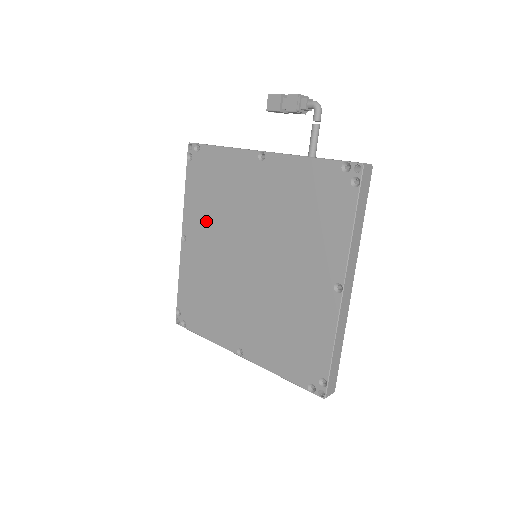
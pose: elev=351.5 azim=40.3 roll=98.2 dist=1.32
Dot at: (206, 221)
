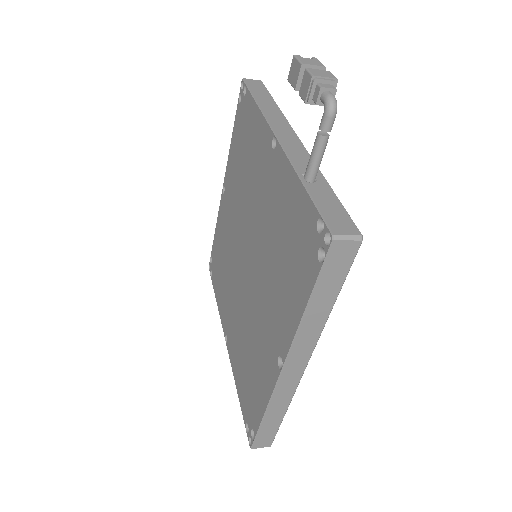
Dot at: (235, 185)
